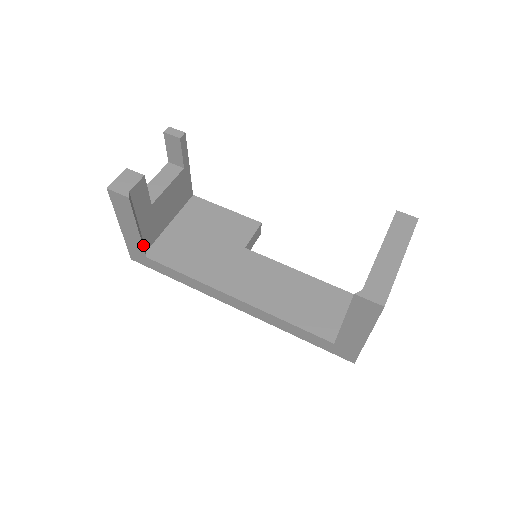
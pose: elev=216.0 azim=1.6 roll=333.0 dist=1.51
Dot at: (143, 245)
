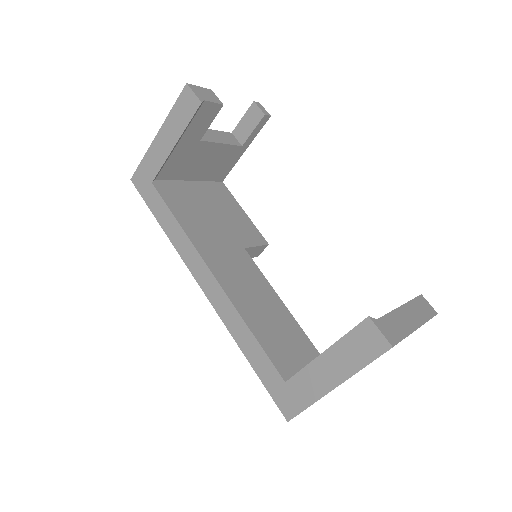
Dot at: (161, 167)
